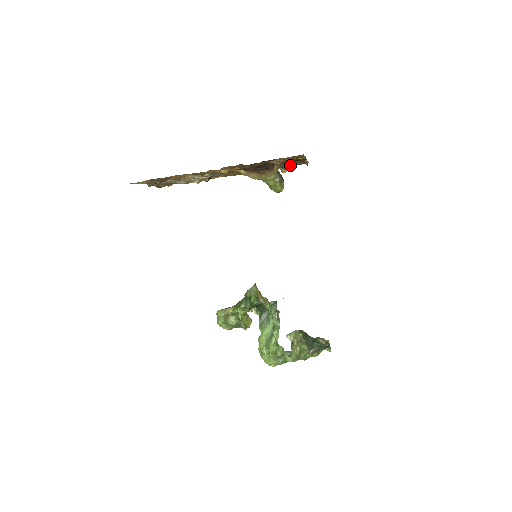
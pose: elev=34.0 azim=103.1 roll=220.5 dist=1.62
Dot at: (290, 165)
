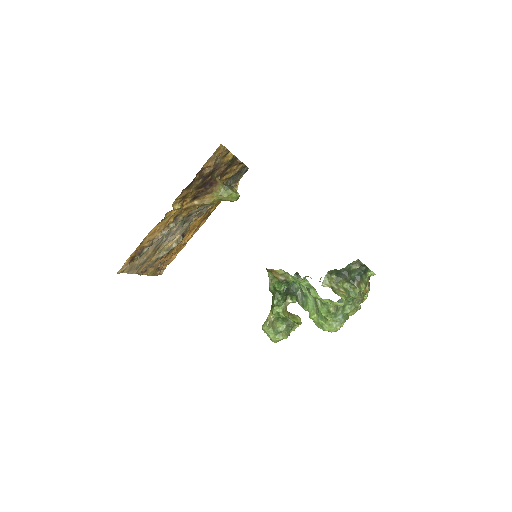
Dot at: (234, 179)
